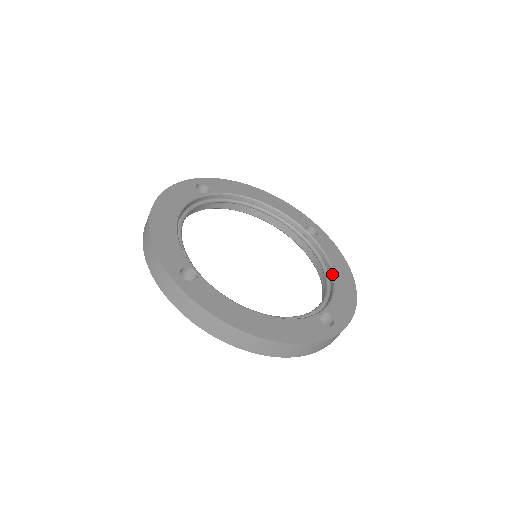
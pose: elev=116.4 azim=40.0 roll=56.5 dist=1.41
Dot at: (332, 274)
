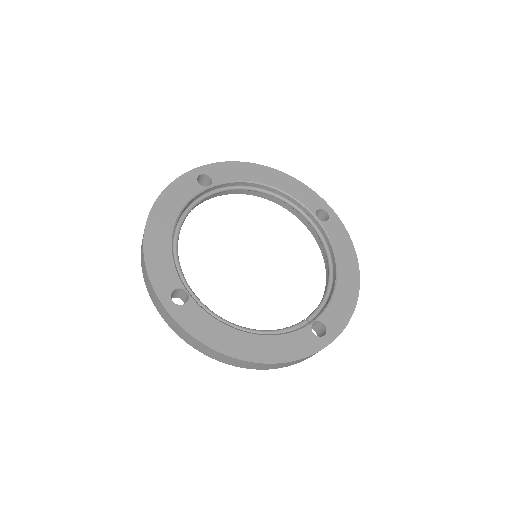
Dot at: (336, 270)
